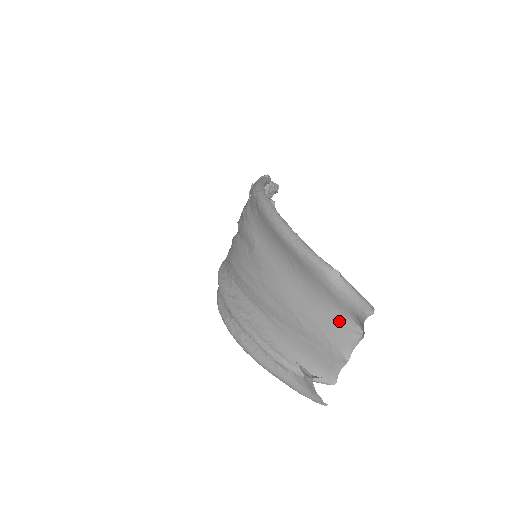
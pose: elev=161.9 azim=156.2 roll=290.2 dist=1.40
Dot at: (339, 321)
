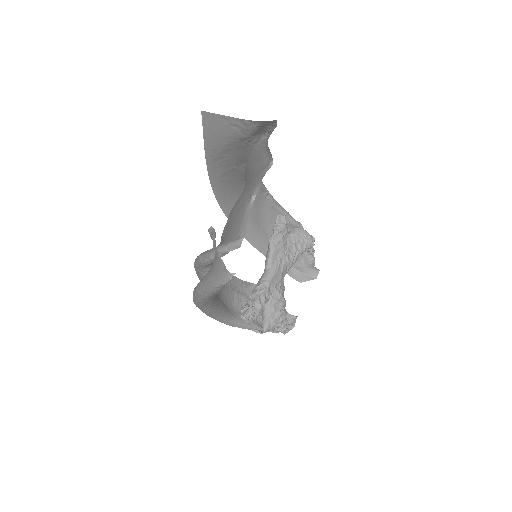
Dot at: (258, 173)
